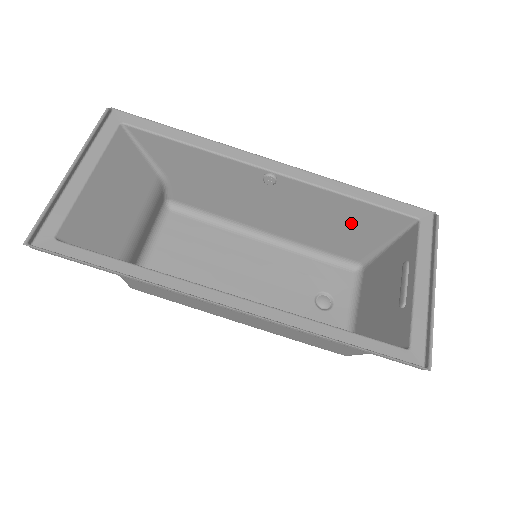
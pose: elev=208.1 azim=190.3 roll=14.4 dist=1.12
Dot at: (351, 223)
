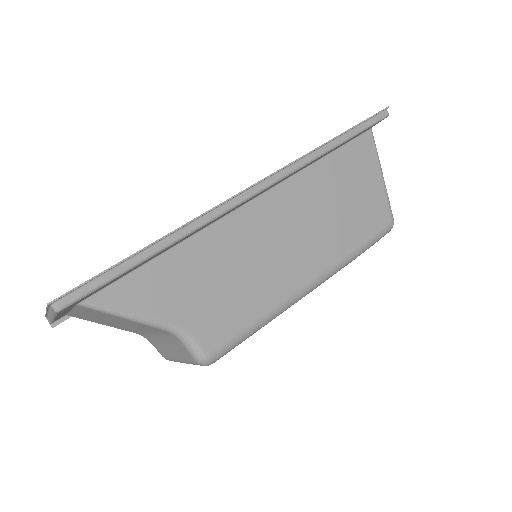
Dot at: occluded
